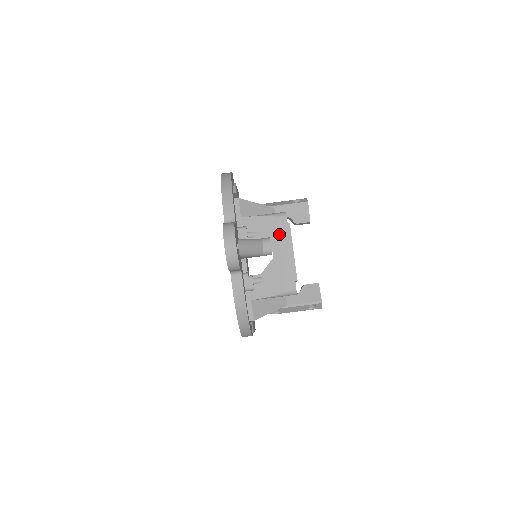
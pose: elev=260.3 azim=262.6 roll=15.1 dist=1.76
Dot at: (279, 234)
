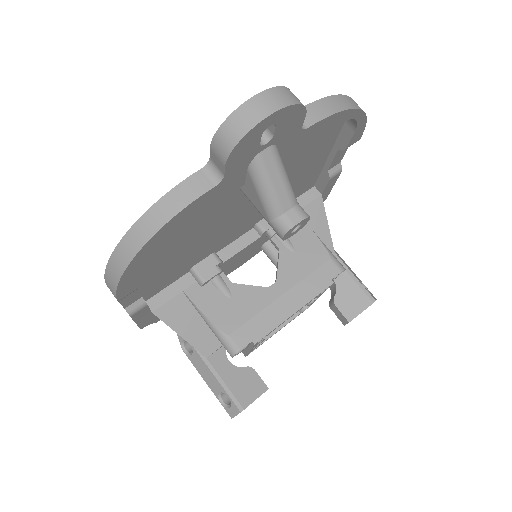
Dot at: (308, 276)
